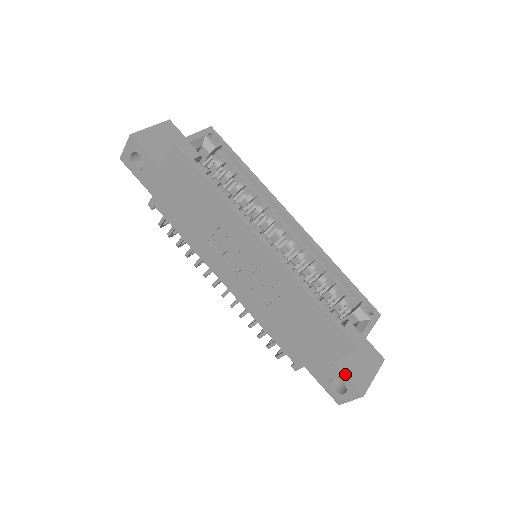
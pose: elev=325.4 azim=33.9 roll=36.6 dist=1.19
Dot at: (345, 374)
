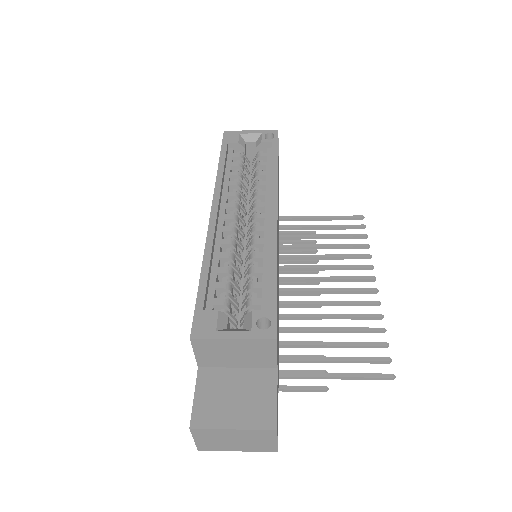
Dot at: (197, 389)
